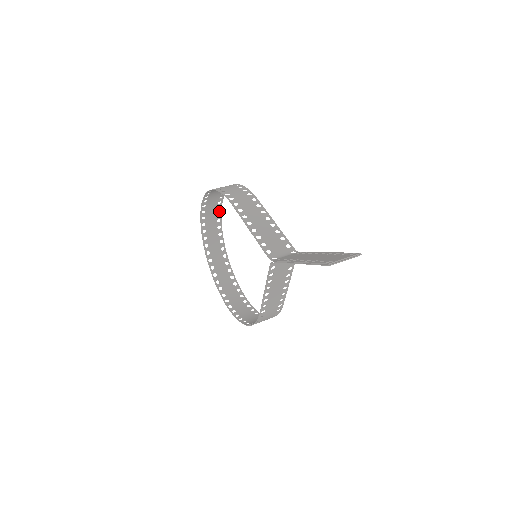
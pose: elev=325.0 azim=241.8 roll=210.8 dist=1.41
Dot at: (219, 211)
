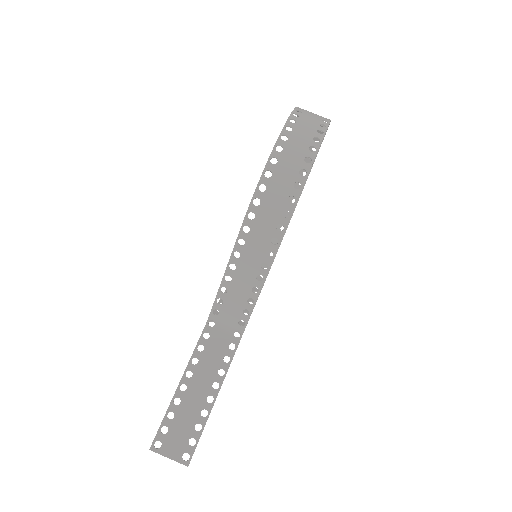
Dot at: (327, 119)
